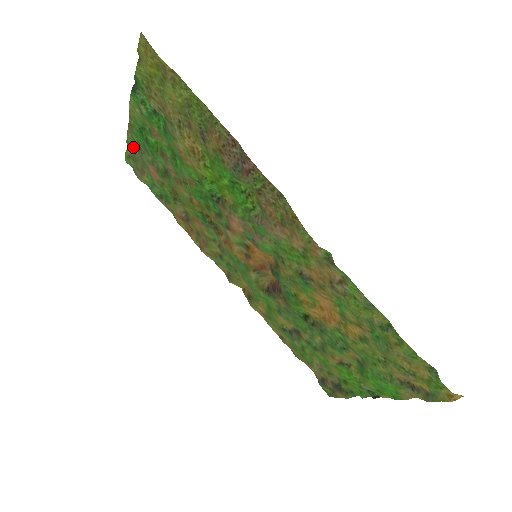
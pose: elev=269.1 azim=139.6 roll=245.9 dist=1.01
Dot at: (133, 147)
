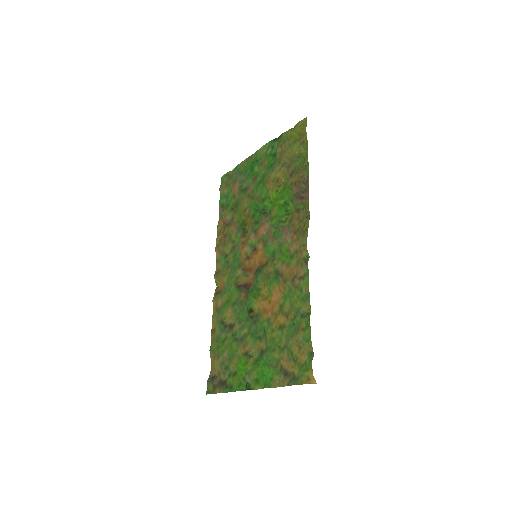
Dot at: (238, 170)
